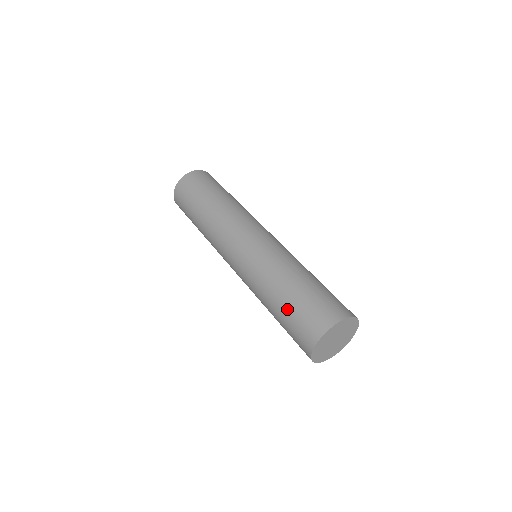
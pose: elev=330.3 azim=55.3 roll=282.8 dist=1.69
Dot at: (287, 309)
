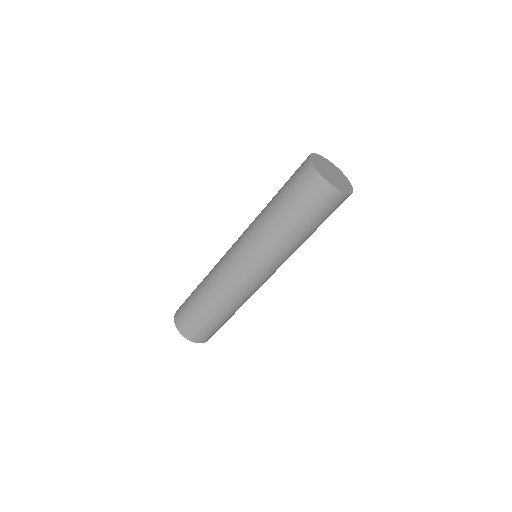
Dot at: (282, 189)
